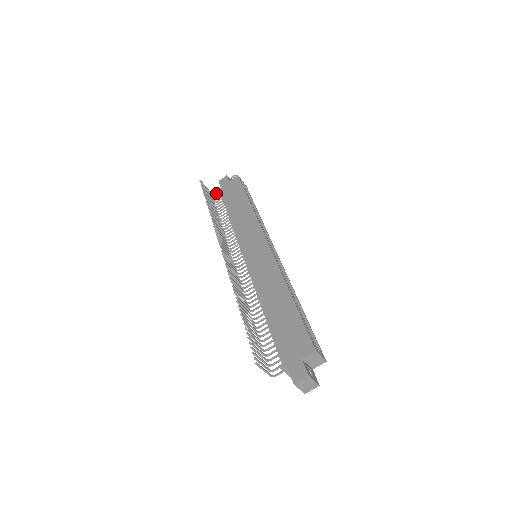
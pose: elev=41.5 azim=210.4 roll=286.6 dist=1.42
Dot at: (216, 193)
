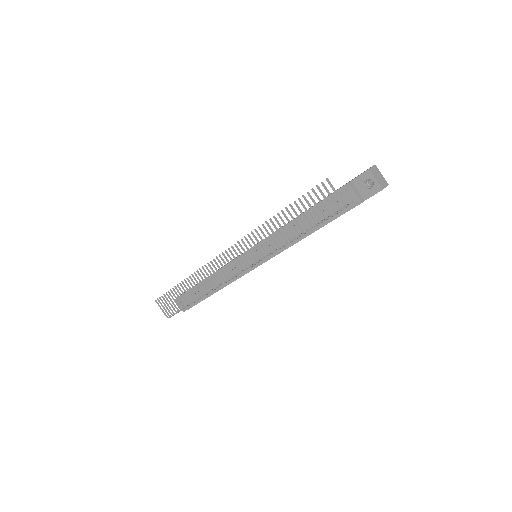
Dot at: occluded
